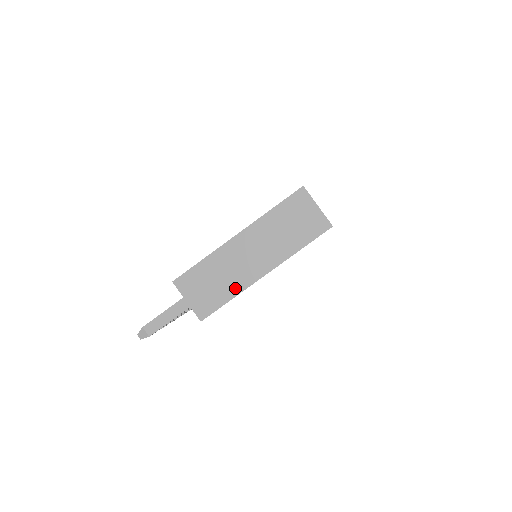
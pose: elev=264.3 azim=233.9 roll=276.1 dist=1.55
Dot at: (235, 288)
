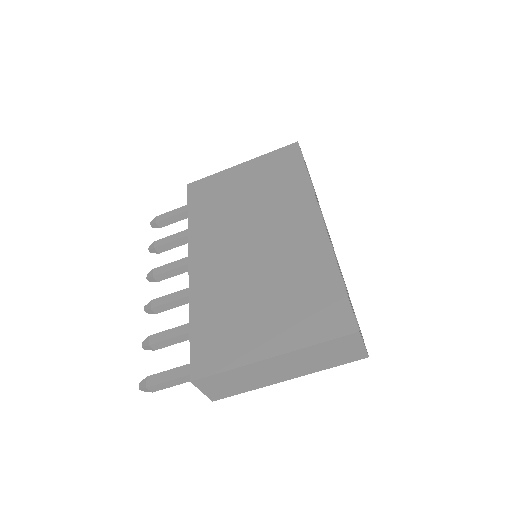
Dot at: (254, 386)
